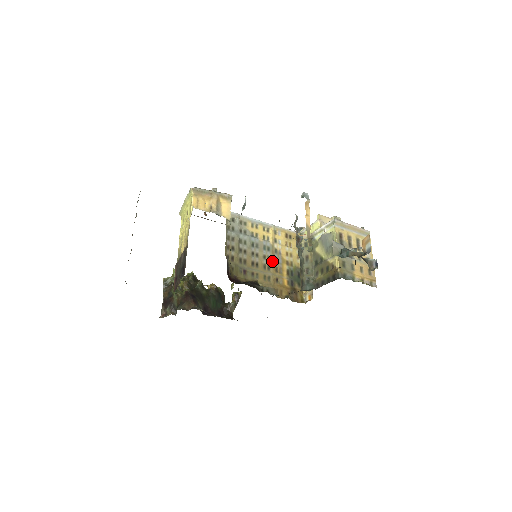
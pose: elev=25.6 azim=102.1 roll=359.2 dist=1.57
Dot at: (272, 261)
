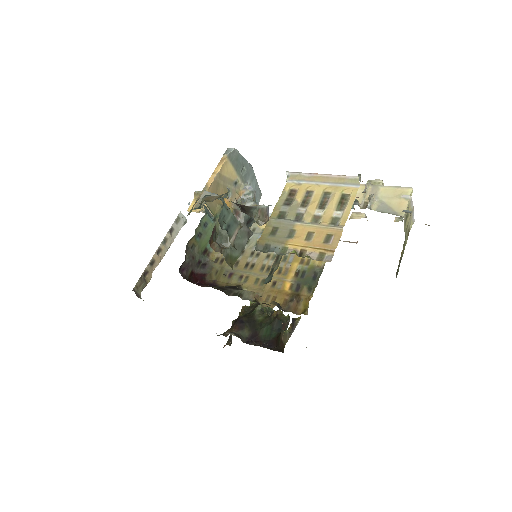
Dot at: occluded
